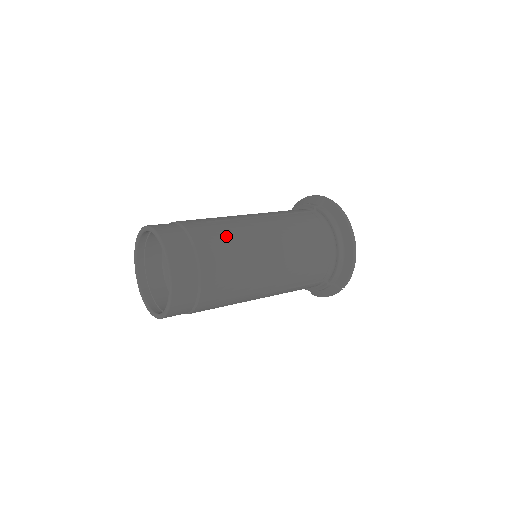
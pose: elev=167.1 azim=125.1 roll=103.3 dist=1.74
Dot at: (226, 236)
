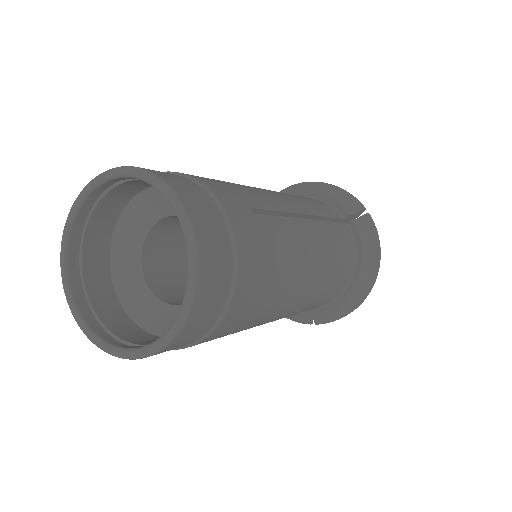
Dot at: (275, 254)
